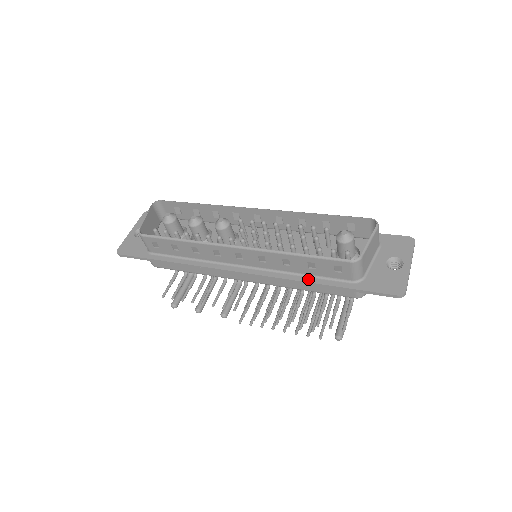
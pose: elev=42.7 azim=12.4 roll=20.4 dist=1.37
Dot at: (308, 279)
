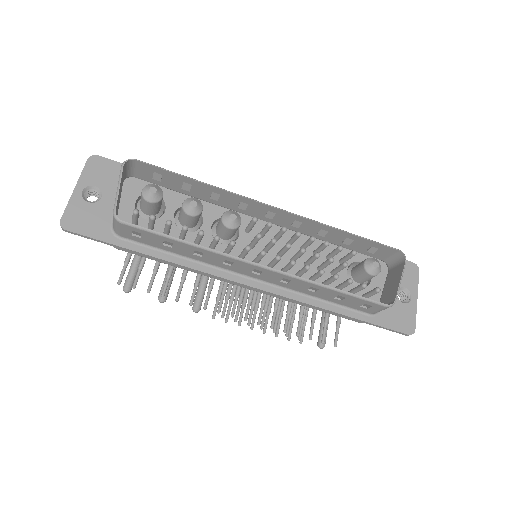
Dot at: (327, 306)
